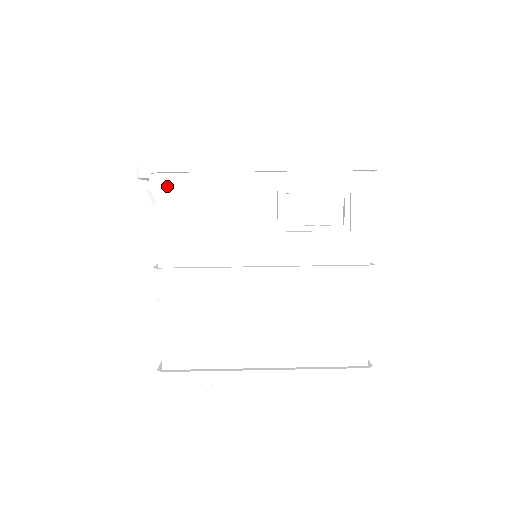
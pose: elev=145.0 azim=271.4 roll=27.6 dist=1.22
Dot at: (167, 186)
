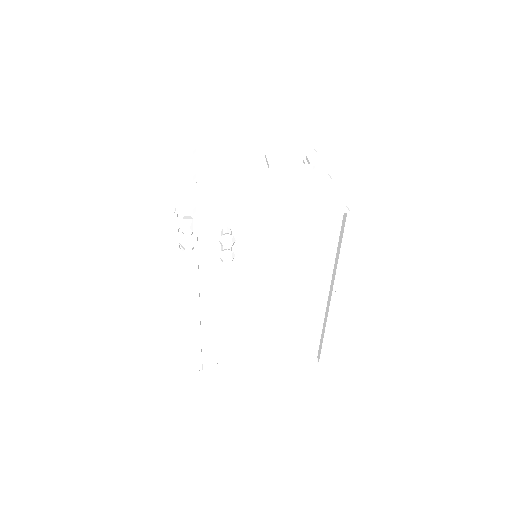
Dot at: (204, 157)
